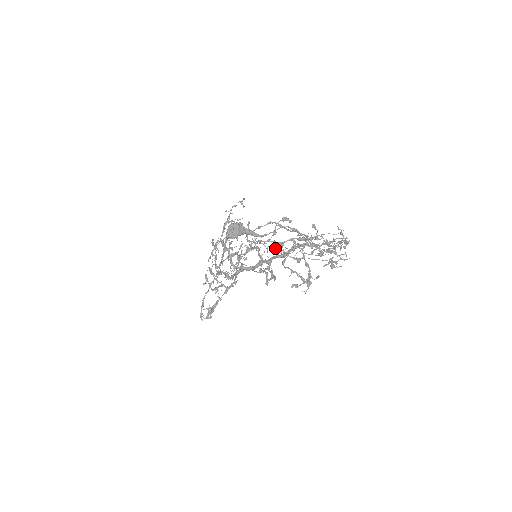
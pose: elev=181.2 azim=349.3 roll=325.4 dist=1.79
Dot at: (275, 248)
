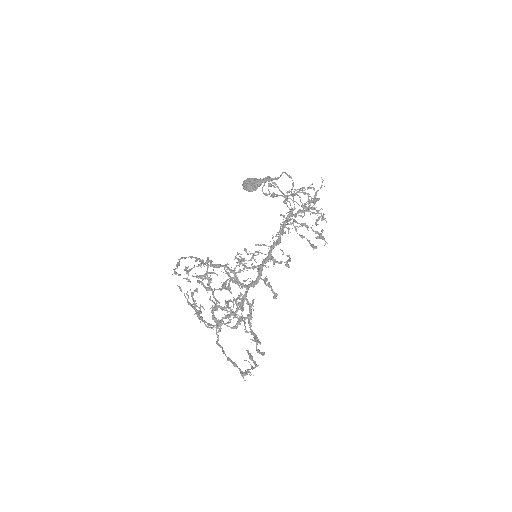
Dot at: occluded
